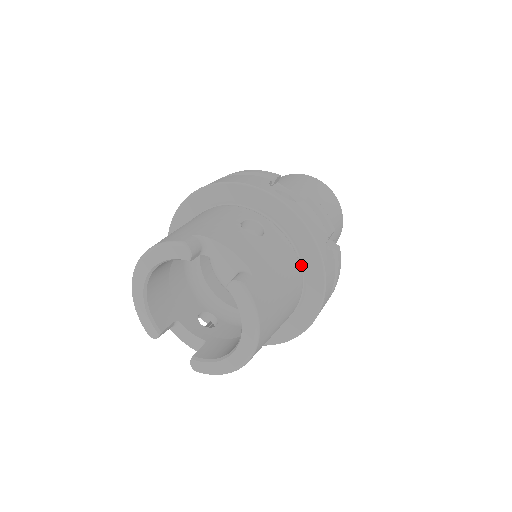
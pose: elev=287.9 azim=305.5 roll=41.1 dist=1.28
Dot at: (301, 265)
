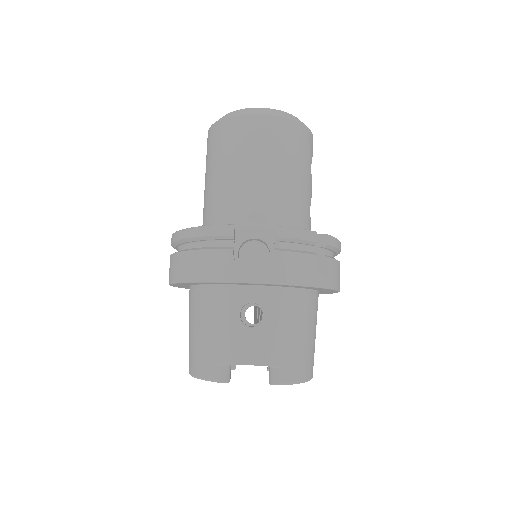
Dot at: (306, 289)
